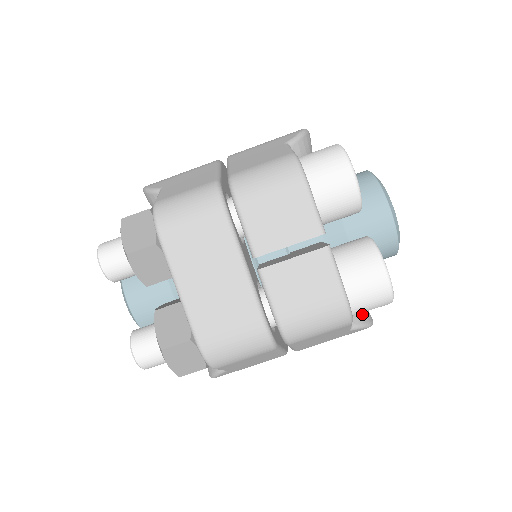
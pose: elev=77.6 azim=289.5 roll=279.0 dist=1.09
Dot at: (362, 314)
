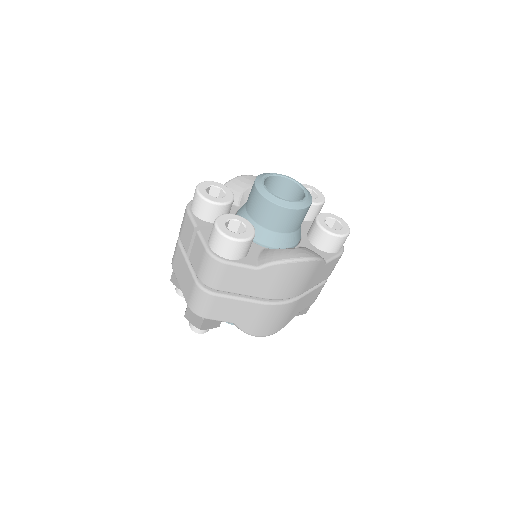
Dot at: (274, 257)
